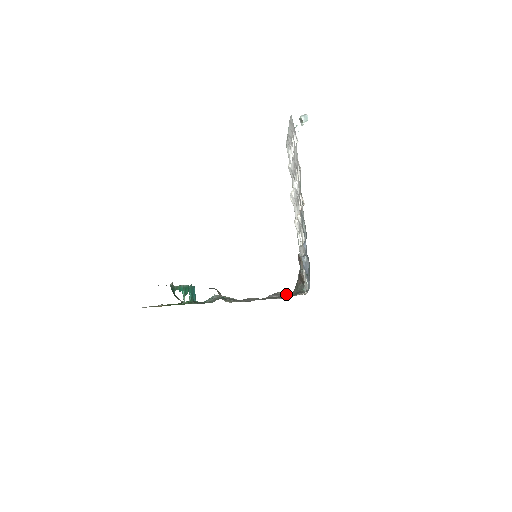
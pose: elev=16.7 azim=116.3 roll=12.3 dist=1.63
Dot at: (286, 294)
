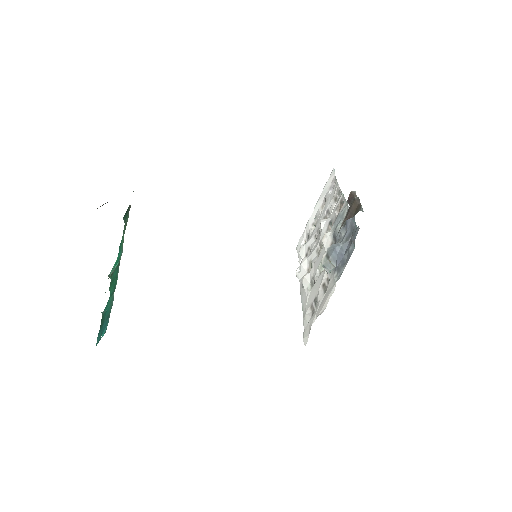
Dot at: occluded
